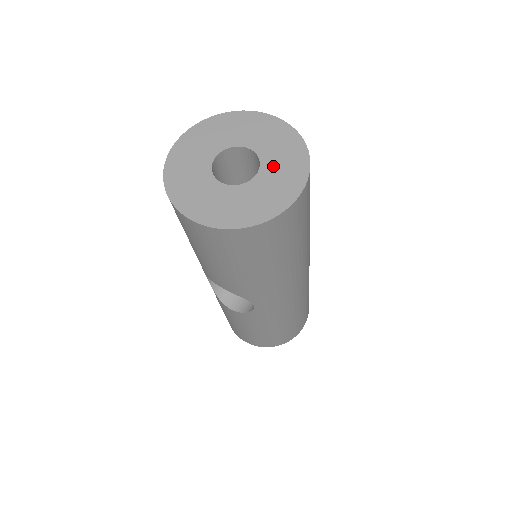
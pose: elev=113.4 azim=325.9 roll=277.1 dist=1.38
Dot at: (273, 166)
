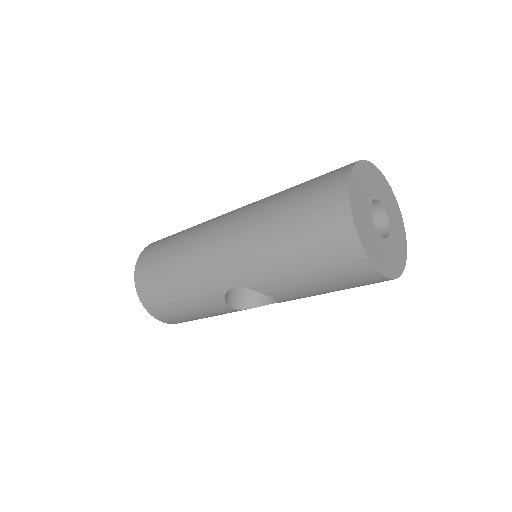
Dot at: (392, 217)
